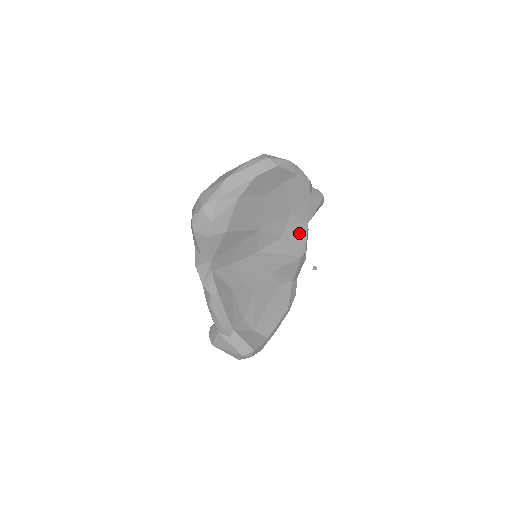
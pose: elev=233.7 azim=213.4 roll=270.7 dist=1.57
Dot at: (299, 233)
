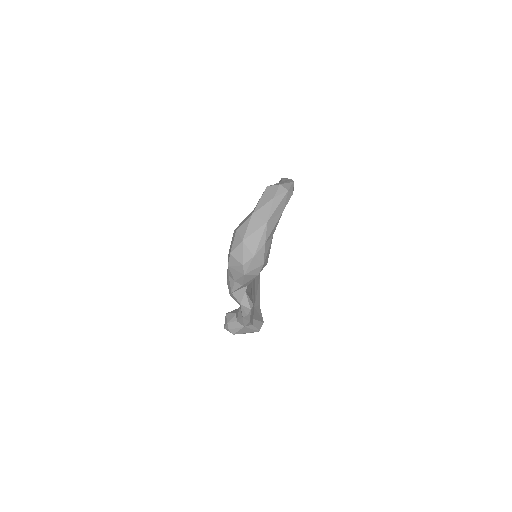
Dot at: occluded
